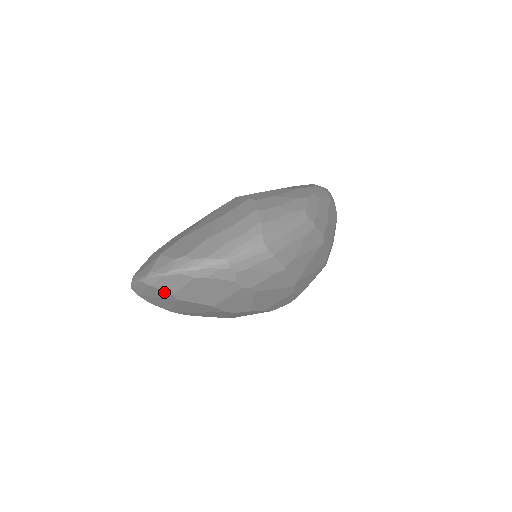
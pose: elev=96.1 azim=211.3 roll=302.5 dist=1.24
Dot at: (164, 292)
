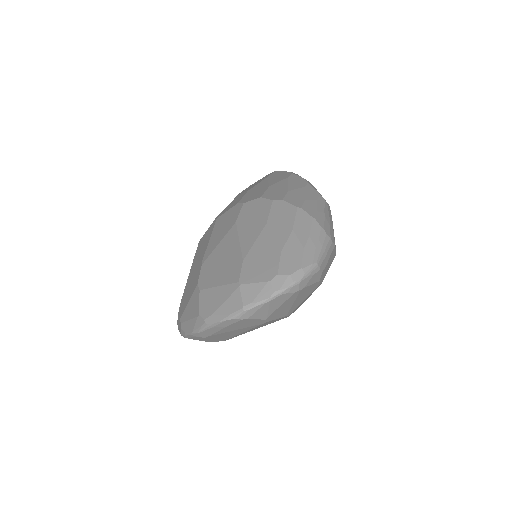
Dot at: (257, 320)
